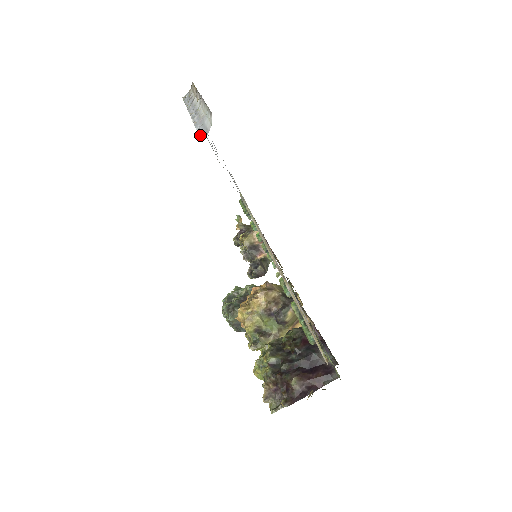
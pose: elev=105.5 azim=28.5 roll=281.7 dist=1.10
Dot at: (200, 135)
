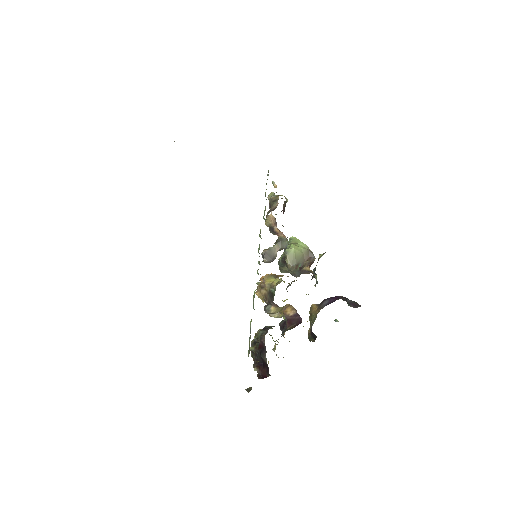
Dot at: occluded
